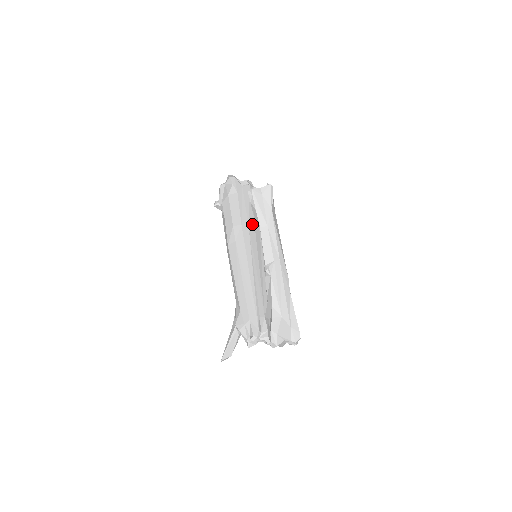
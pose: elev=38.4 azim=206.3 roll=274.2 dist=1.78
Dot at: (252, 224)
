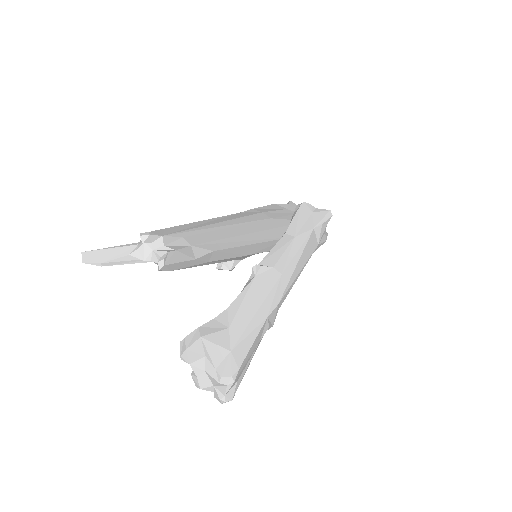
Dot at: (277, 223)
